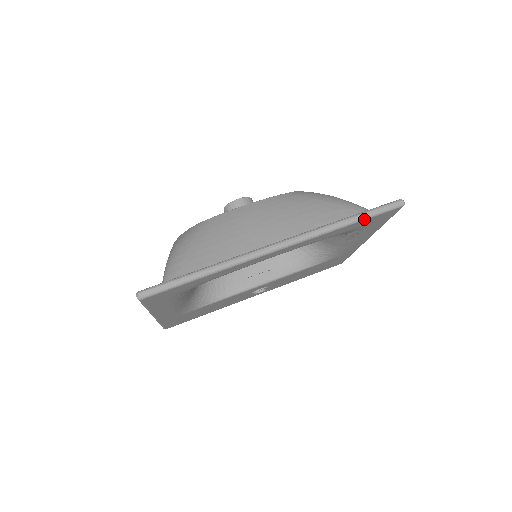
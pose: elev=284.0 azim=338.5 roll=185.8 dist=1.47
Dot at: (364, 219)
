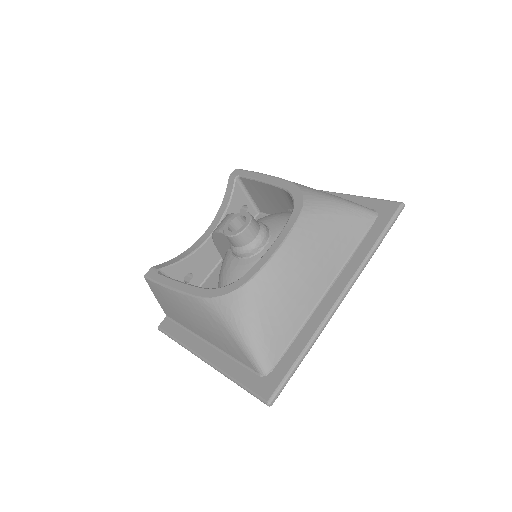
Dot at: occluded
